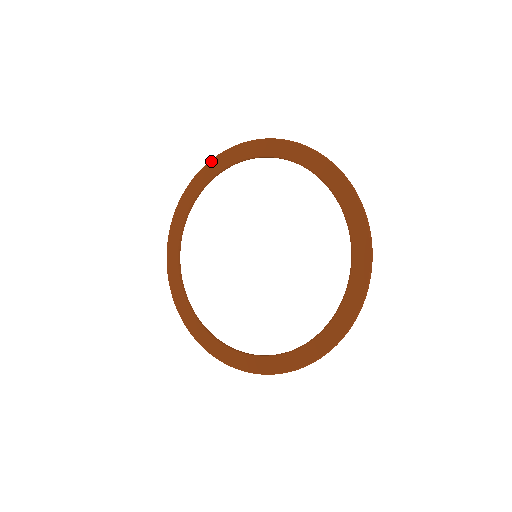
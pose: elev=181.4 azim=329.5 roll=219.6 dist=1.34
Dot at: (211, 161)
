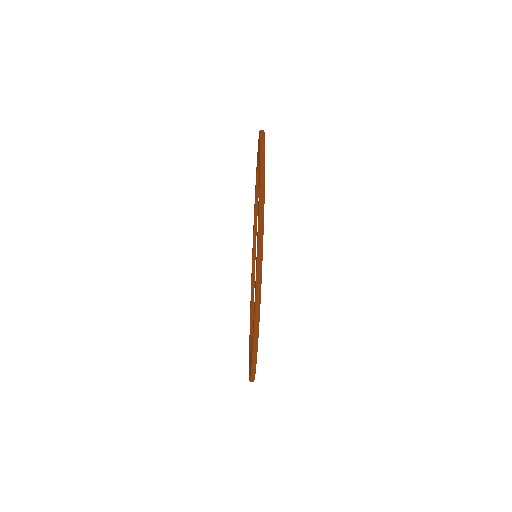
Dot at: (249, 335)
